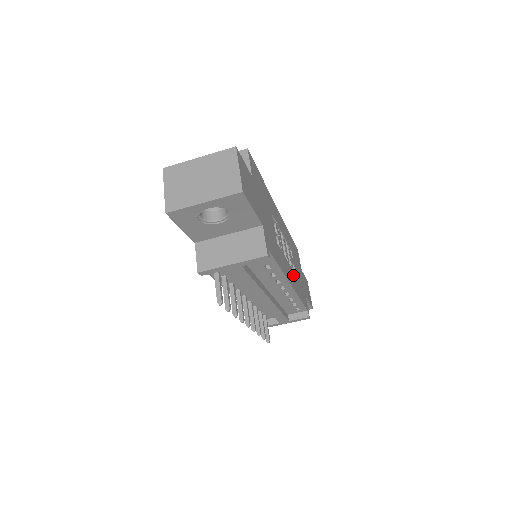
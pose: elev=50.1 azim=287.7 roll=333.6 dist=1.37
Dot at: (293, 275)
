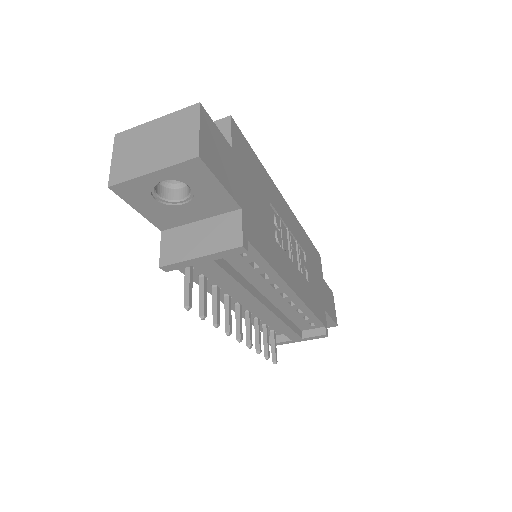
Dot at: (302, 281)
